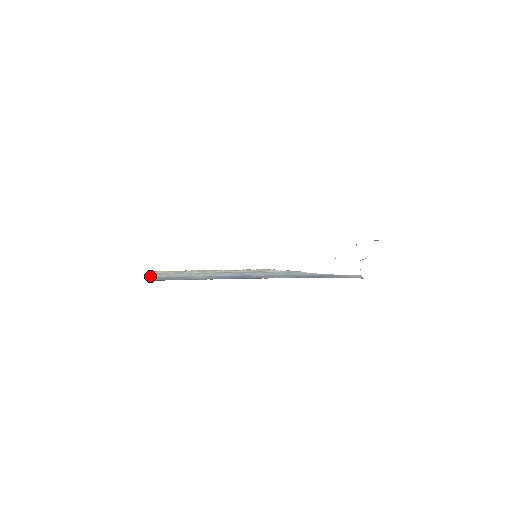
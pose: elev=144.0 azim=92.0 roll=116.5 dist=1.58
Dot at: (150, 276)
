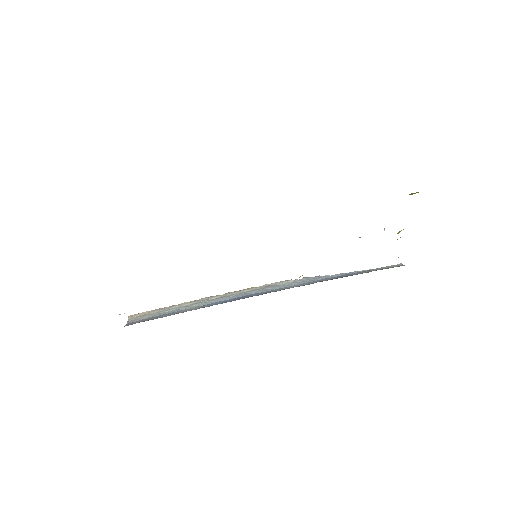
Dot at: (127, 321)
